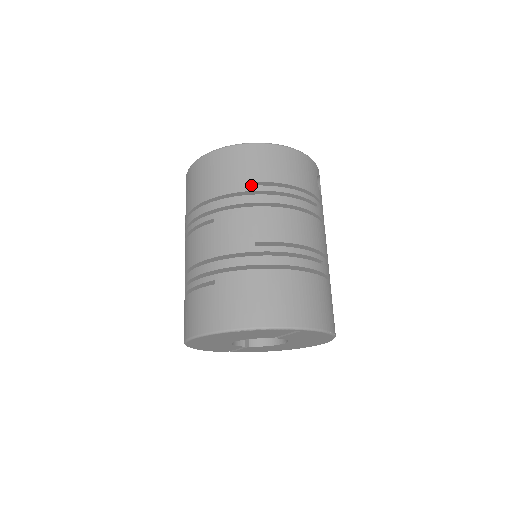
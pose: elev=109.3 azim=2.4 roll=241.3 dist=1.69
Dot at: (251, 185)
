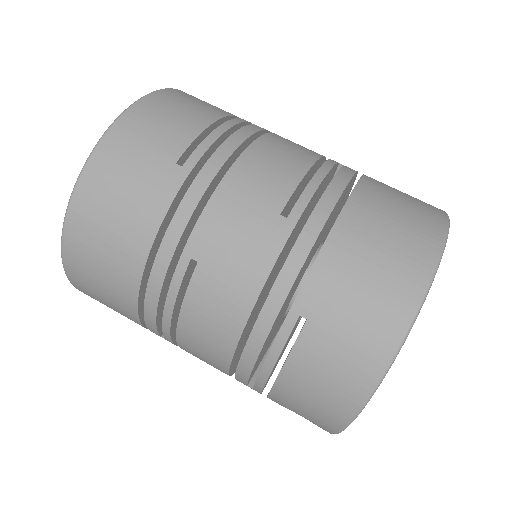
Dot at: (179, 168)
